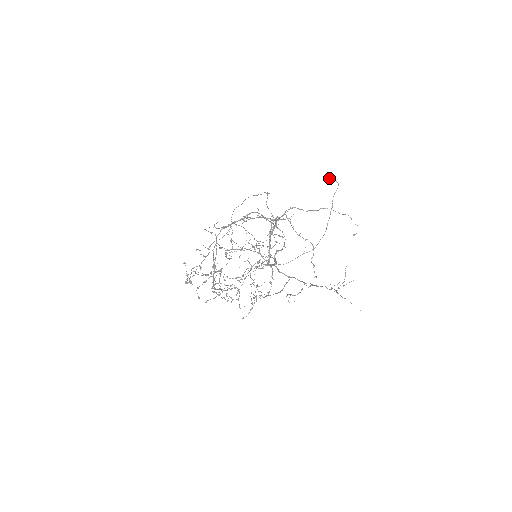
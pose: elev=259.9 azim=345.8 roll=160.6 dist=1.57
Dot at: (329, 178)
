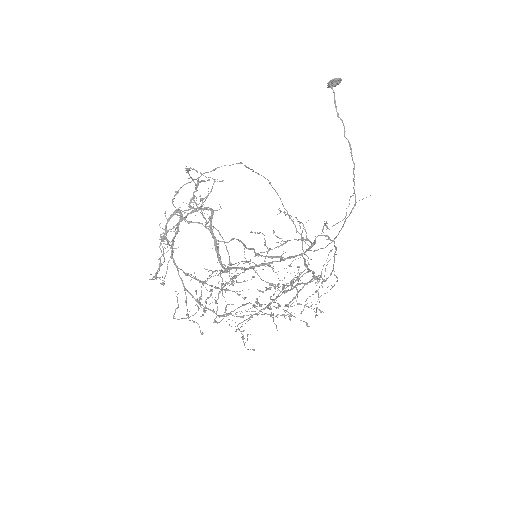
Dot at: (328, 82)
